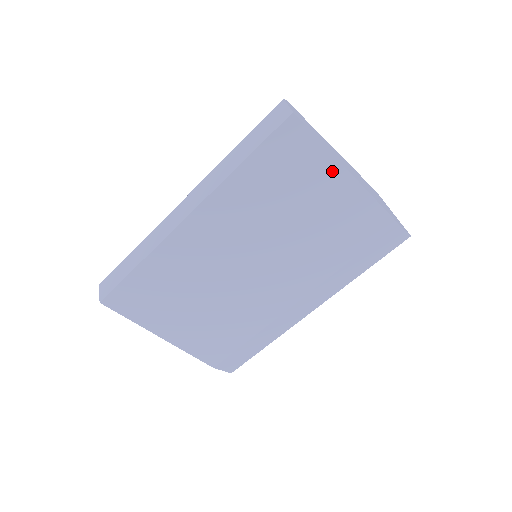
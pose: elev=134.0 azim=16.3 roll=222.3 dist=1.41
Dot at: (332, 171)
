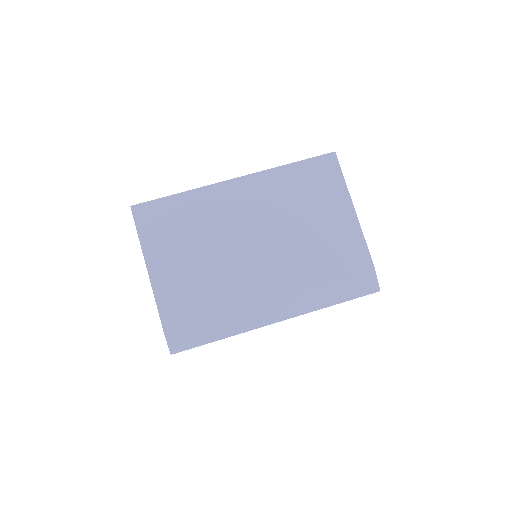
Dot at: (343, 200)
